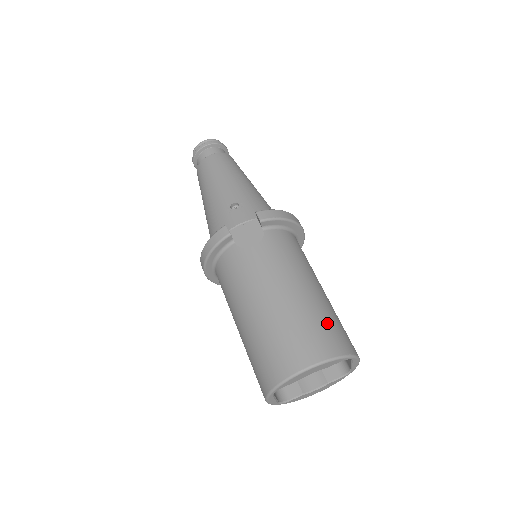
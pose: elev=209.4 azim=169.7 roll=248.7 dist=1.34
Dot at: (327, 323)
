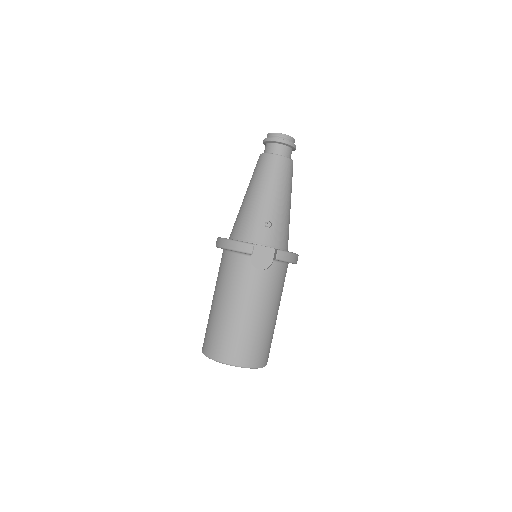
Dot at: (265, 344)
